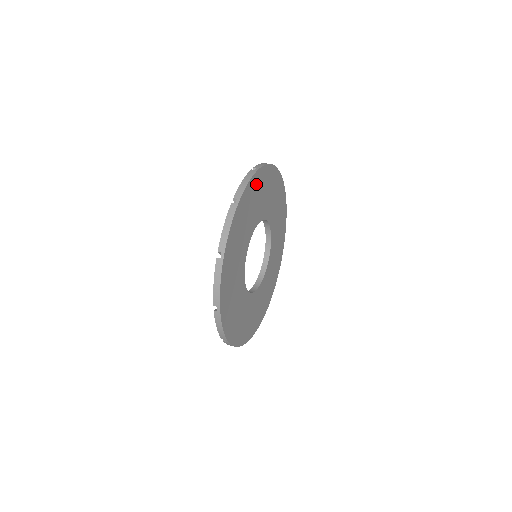
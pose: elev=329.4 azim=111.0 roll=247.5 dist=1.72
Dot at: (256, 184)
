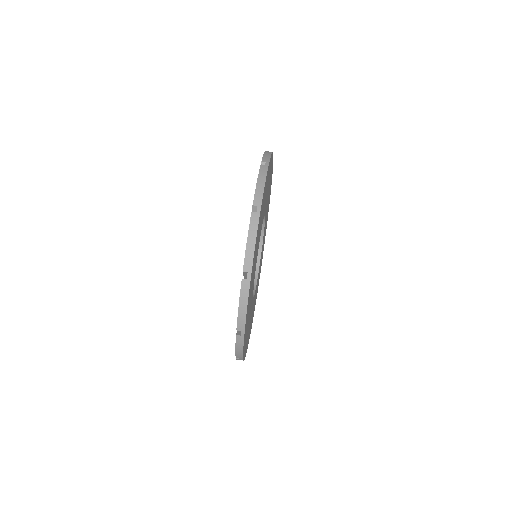
Dot at: (259, 224)
